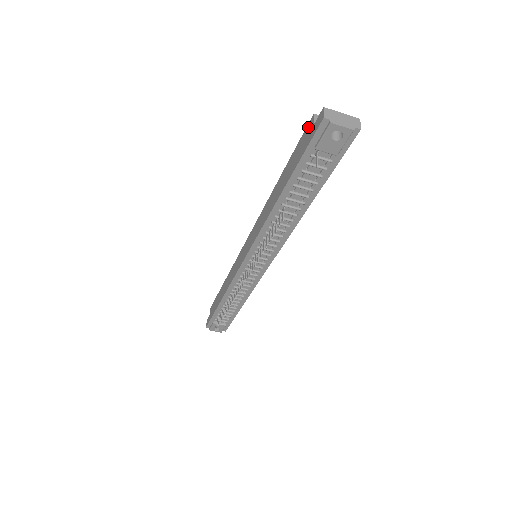
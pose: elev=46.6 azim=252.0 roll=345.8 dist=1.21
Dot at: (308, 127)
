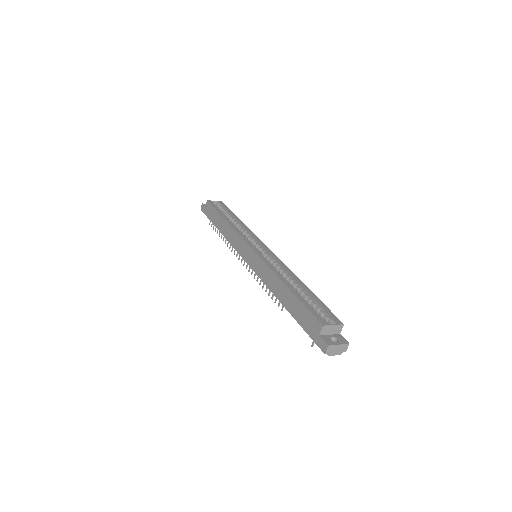
Dot at: (316, 324)
